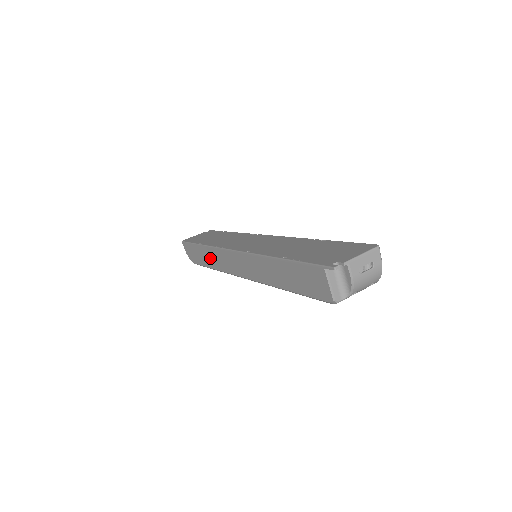
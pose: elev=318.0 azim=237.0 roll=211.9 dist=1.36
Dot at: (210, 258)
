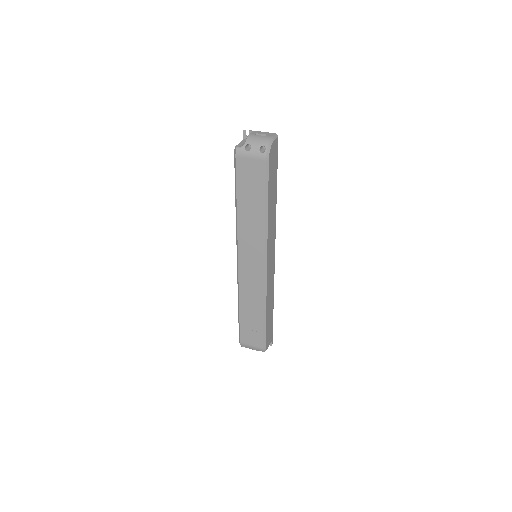
Dot at: occluded
